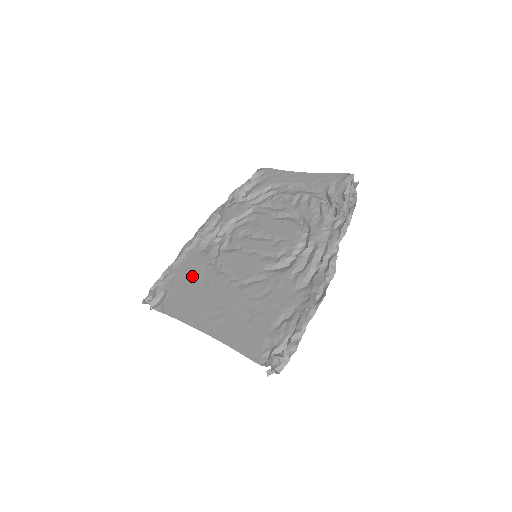
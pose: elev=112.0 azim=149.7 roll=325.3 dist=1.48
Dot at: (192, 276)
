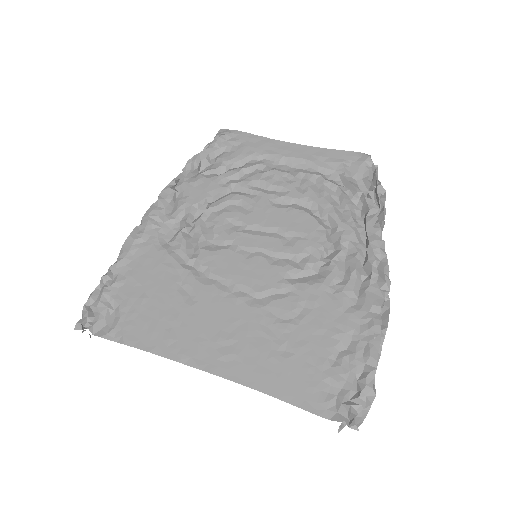
Dot at: (161, 285)
